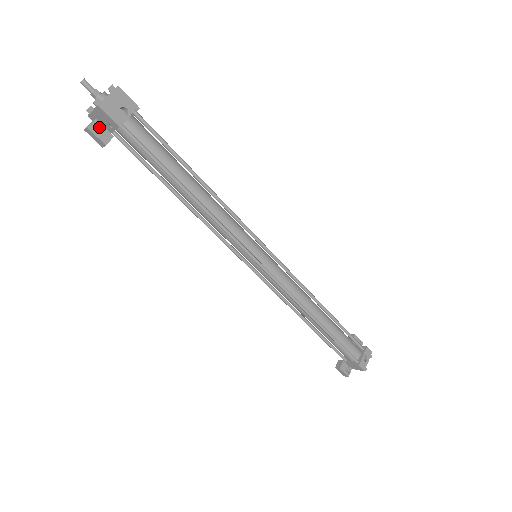
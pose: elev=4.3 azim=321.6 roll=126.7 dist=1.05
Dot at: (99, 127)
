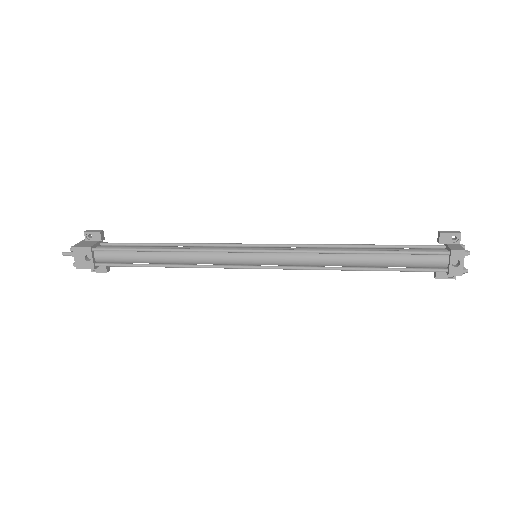
Dot at: occluded
